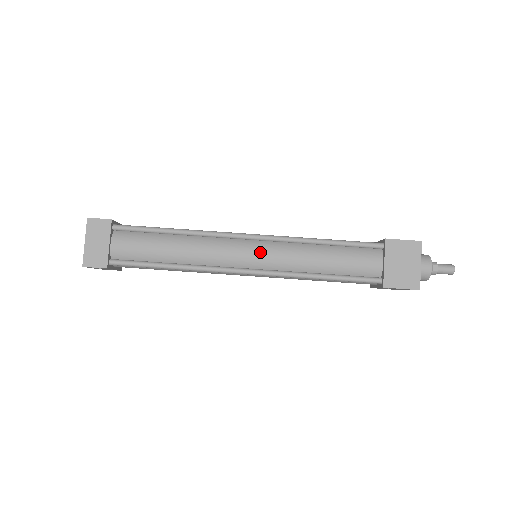
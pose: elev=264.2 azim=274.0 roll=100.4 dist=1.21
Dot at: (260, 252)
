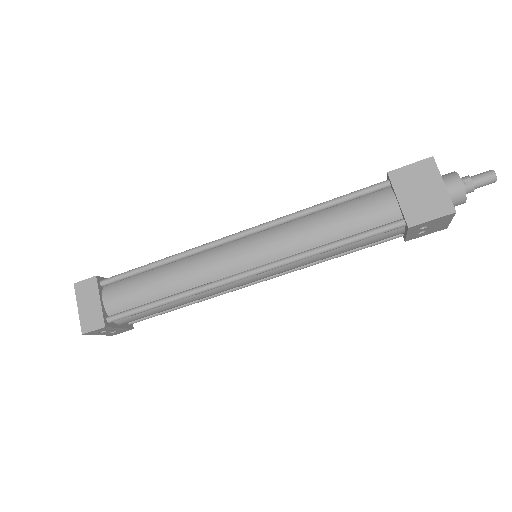
Dot at: (252, 247)
